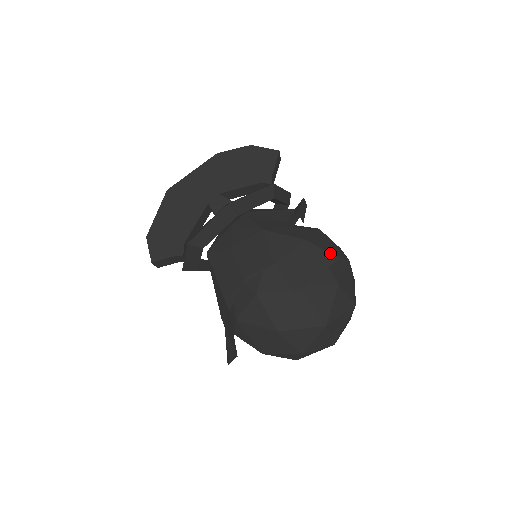
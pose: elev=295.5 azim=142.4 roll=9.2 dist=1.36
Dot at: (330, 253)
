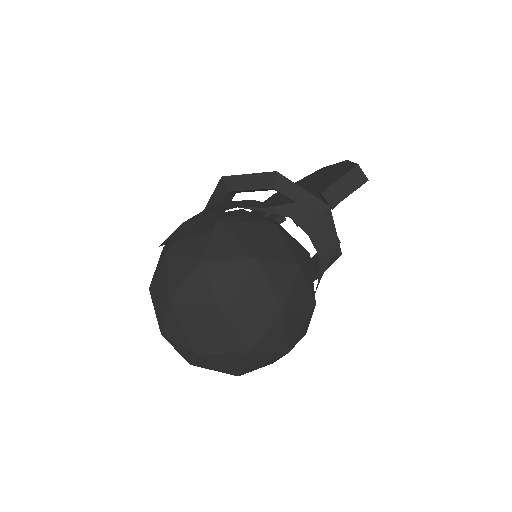
Dot at: (233, 235)
